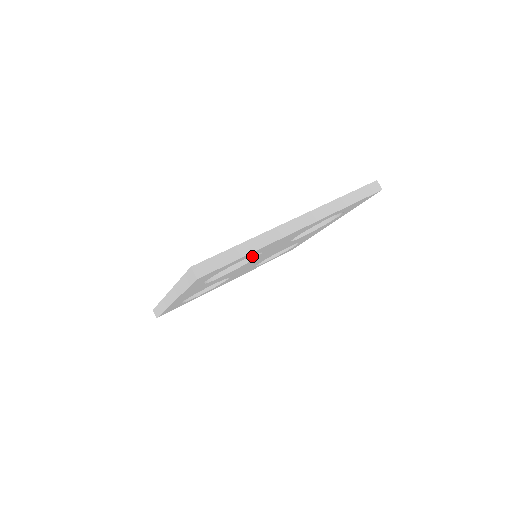
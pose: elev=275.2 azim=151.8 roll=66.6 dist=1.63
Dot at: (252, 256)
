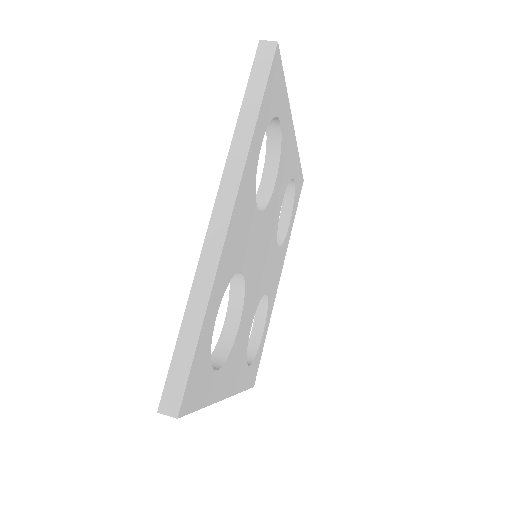
Dot at: (239, 278)
